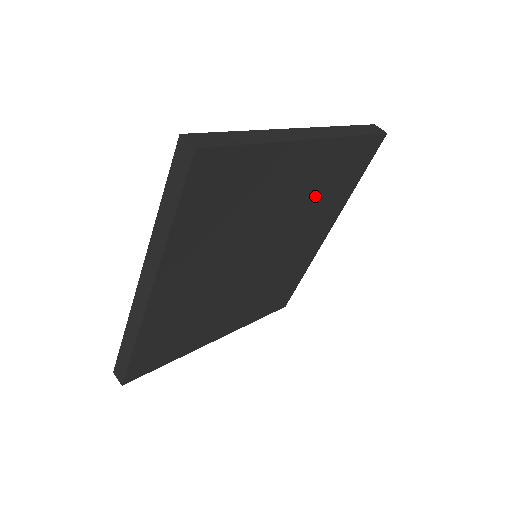
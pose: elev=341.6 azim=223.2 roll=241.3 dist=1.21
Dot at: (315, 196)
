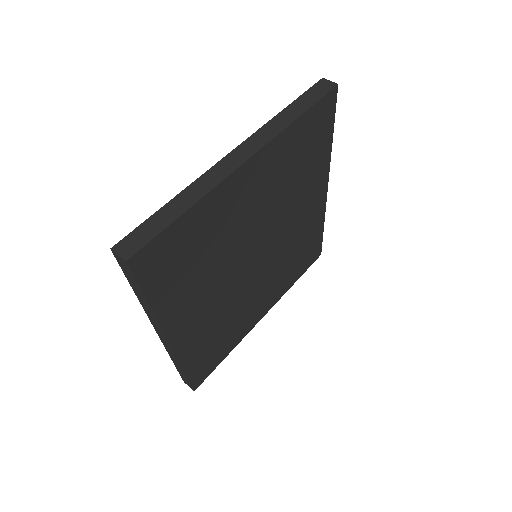
Dot at: (287, 183)
